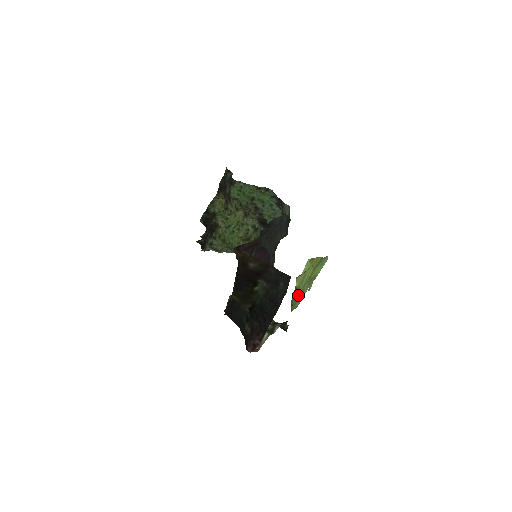
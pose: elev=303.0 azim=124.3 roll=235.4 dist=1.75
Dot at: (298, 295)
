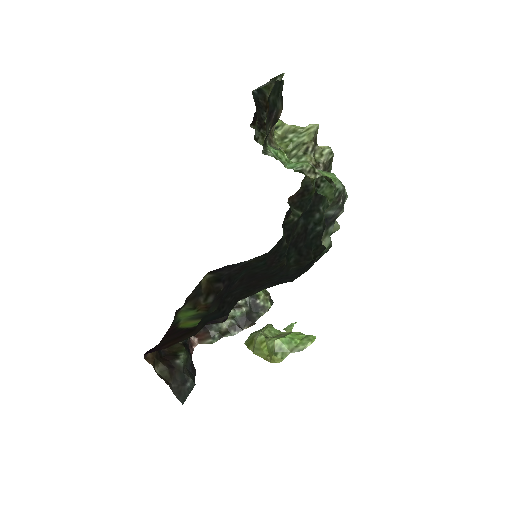
Dot at: (249, 347)
